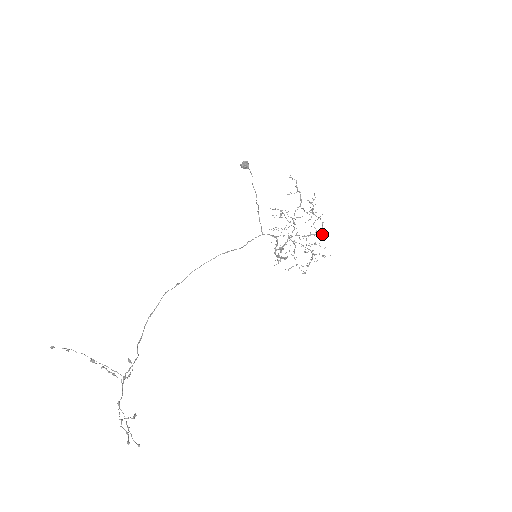
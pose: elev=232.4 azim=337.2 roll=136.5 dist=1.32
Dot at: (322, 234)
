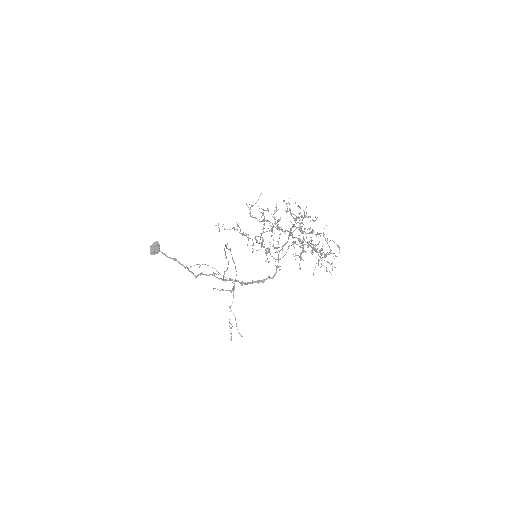
Dot at: occluded
